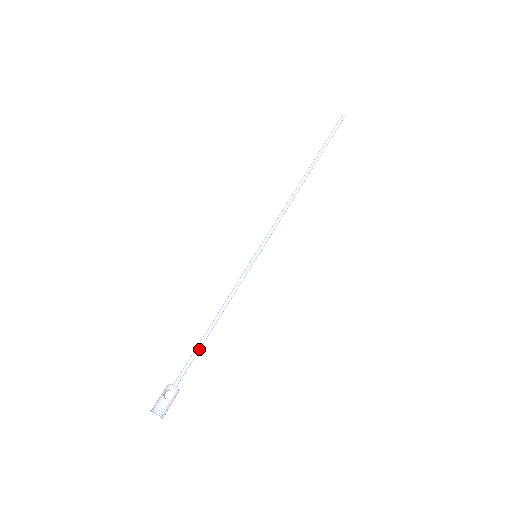
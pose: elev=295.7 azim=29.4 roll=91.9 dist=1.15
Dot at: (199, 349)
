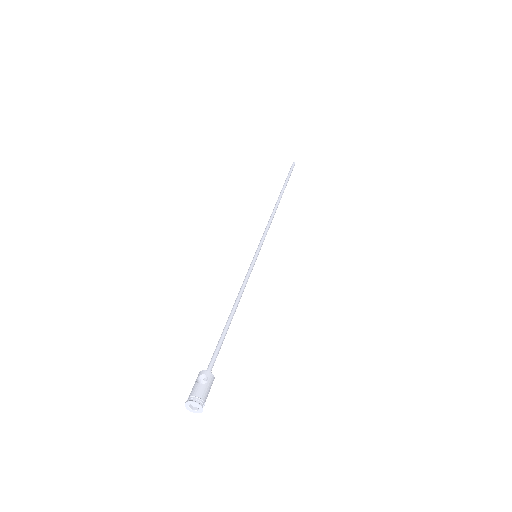
Dot at: (224, 336)
